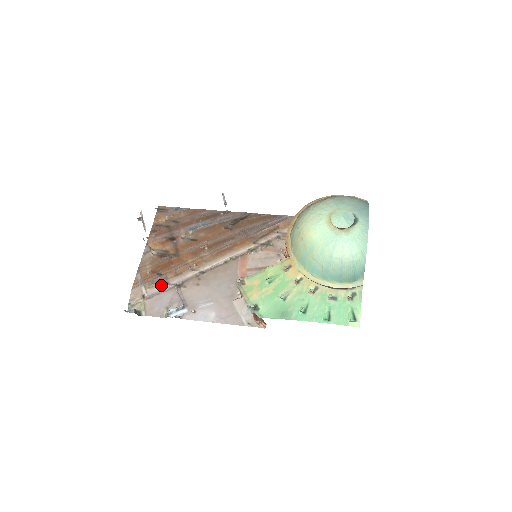
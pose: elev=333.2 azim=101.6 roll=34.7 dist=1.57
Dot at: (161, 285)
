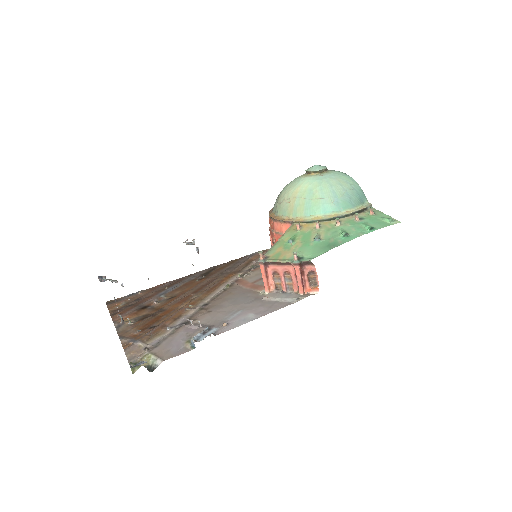
Dot at: (162, 333)
